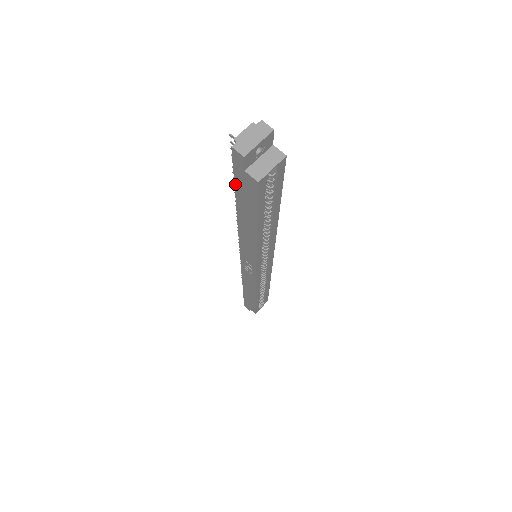
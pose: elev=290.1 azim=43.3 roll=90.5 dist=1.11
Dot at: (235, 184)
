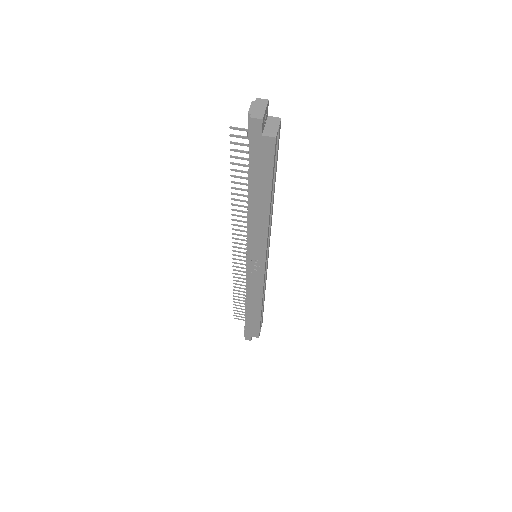
Dot at: (249, 160)
